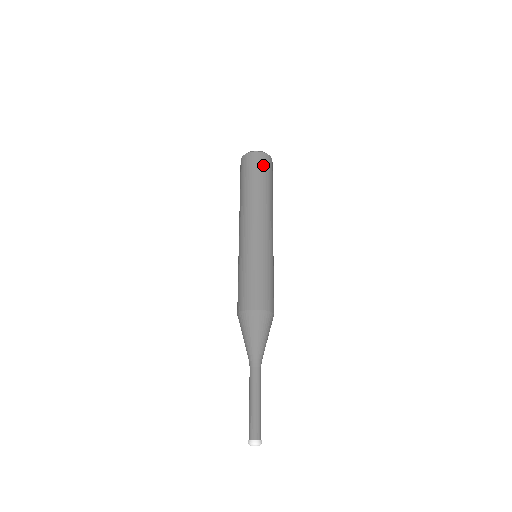
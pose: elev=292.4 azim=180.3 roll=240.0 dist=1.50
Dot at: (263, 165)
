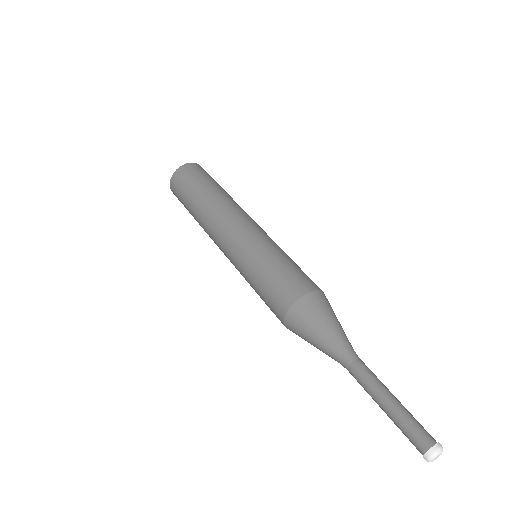
Dot at: occluded
